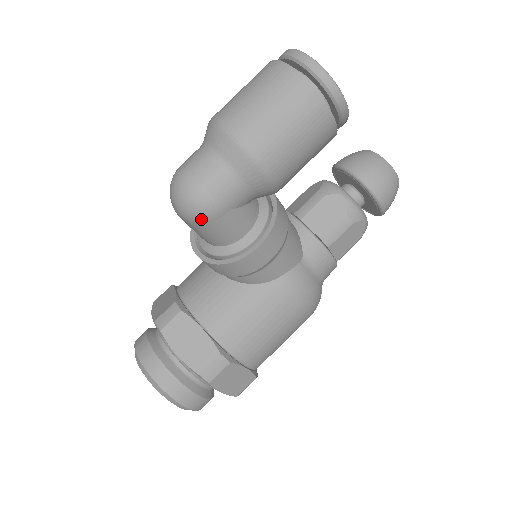
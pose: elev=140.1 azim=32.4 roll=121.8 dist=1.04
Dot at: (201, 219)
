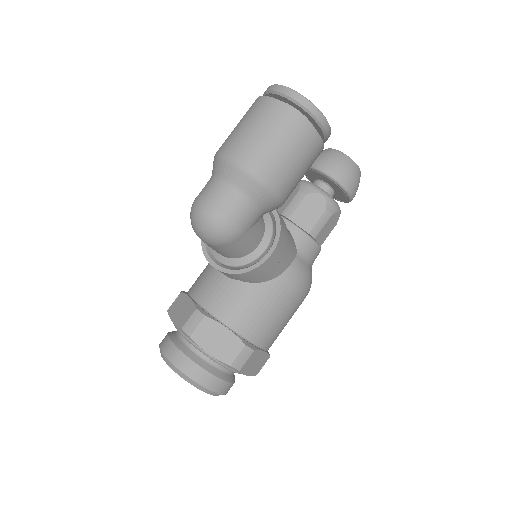
Dot at: (226, 242)
